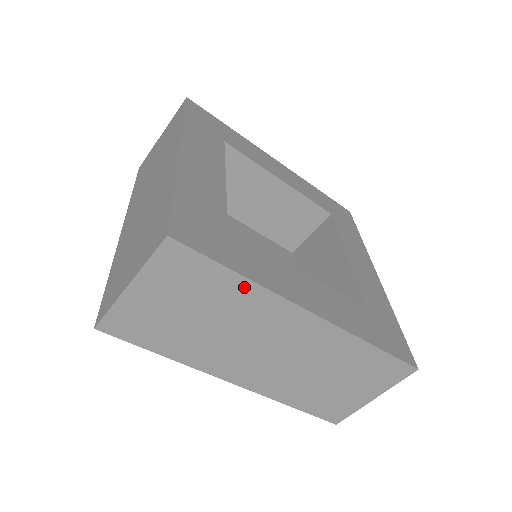
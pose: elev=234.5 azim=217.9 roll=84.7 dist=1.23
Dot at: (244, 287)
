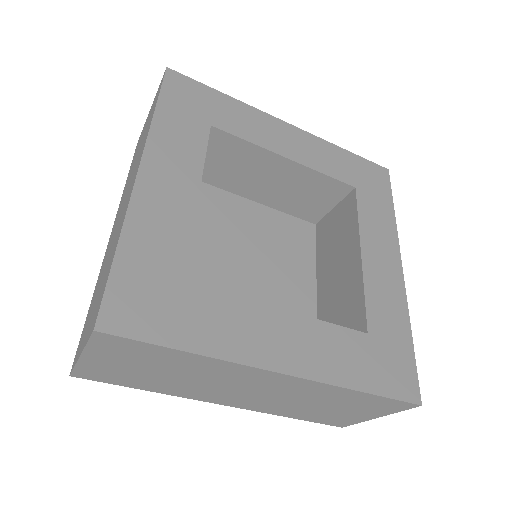
Dot at: (196, 358)
